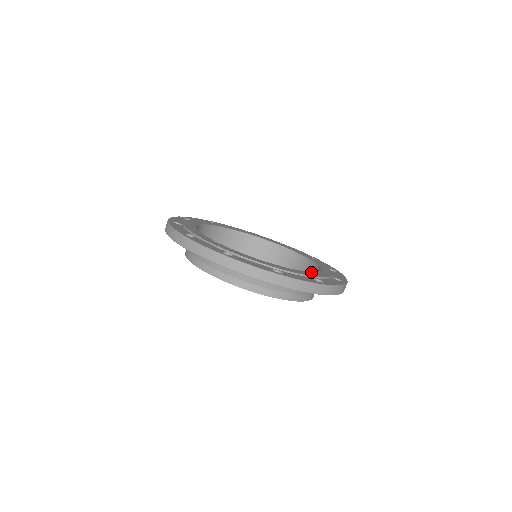
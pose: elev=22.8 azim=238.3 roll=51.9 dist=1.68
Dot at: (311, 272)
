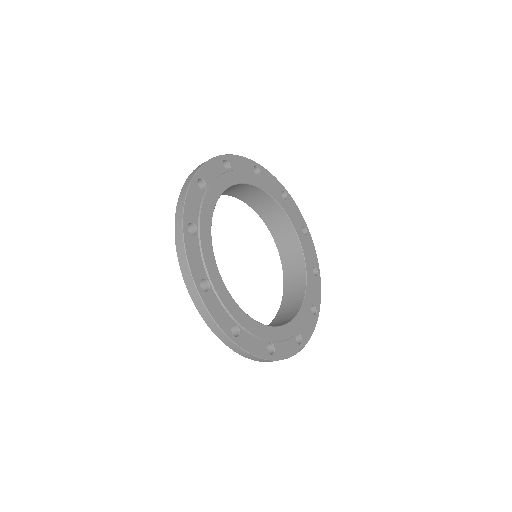
Dot at: (277, 328)
